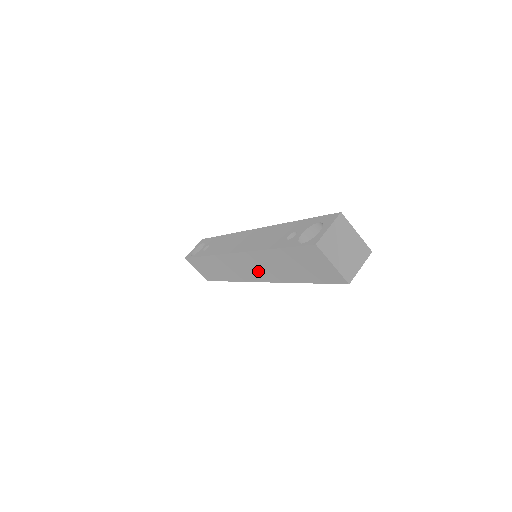
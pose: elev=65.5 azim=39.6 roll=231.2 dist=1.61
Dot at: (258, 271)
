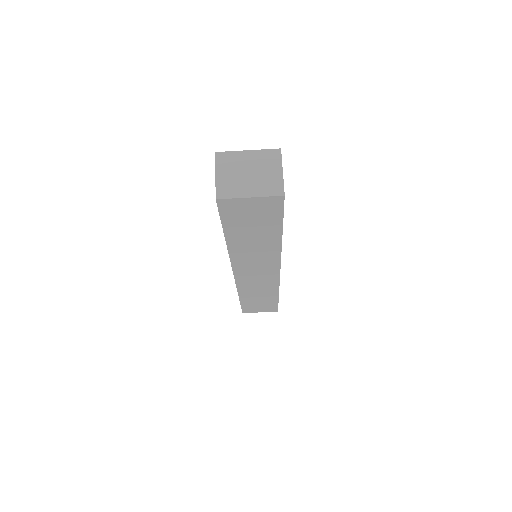
Dot at: (262, 266)
